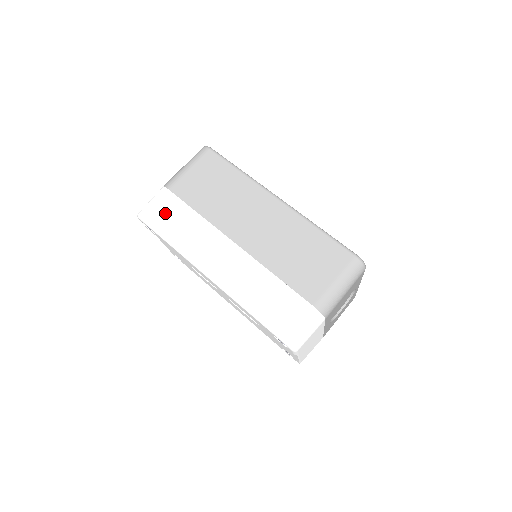
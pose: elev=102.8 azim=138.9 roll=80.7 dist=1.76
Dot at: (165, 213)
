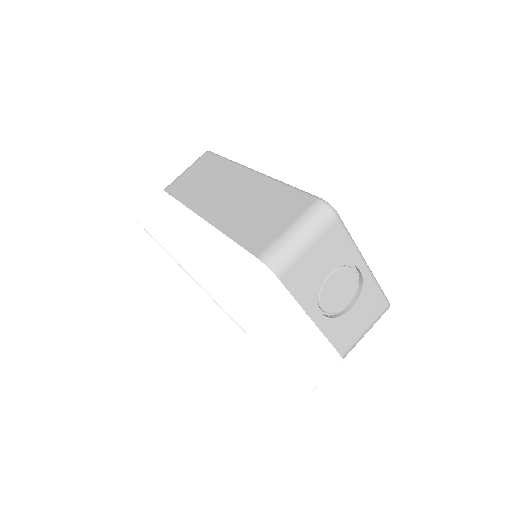
Dot at: (154, 209)
